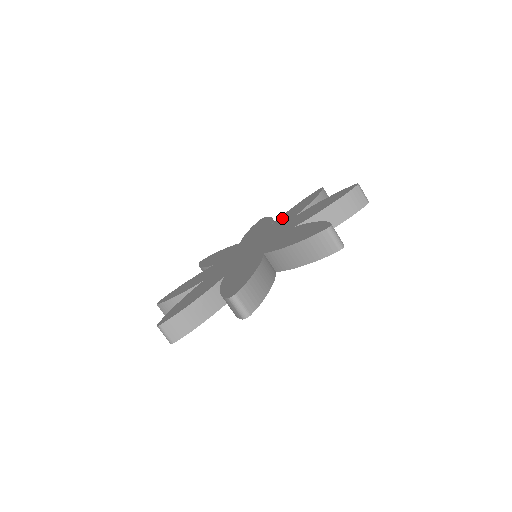
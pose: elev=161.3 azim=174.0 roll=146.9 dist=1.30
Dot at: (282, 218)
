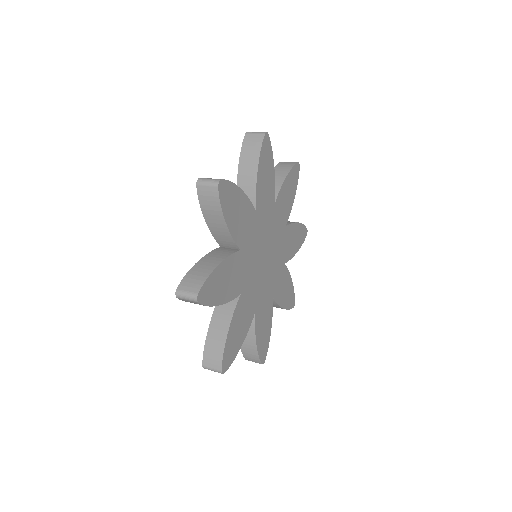
Dot at: occluded
